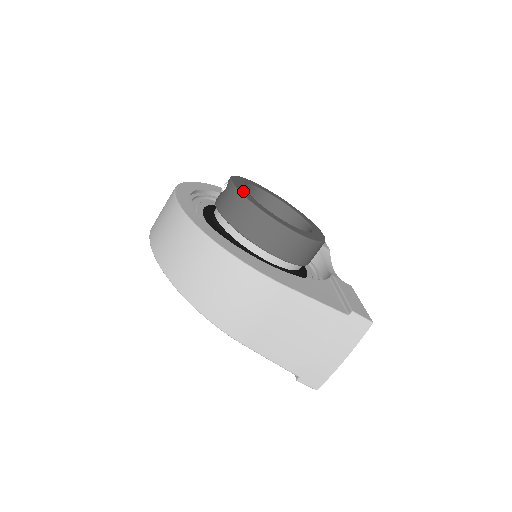
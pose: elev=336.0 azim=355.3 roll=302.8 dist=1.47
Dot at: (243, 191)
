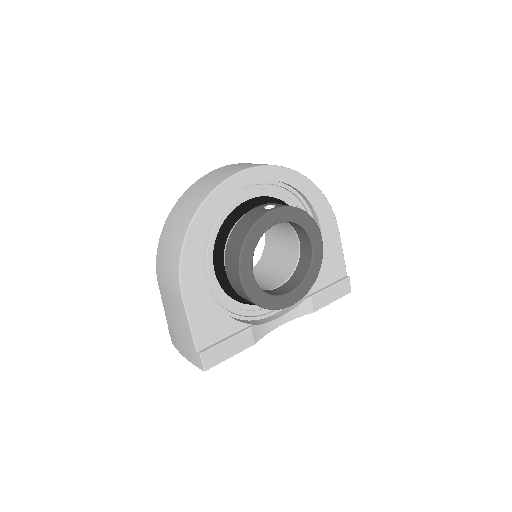
Dot at: (261, 227)
